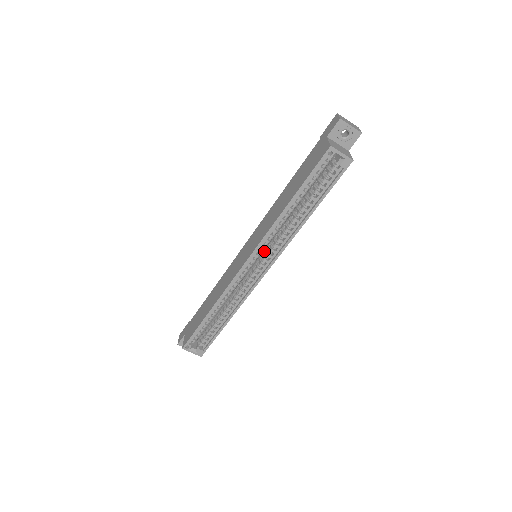
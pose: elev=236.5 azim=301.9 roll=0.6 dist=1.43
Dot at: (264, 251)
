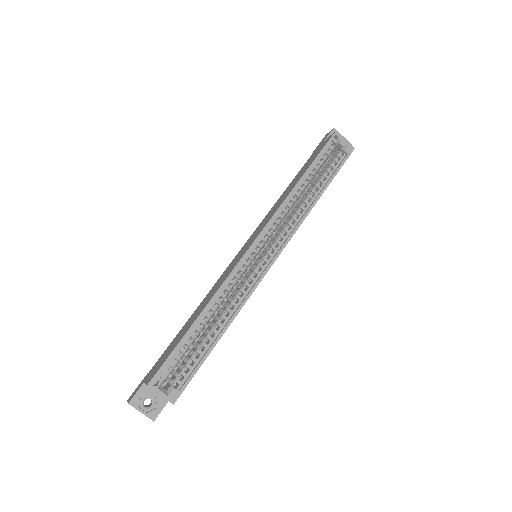
Dot at: (270, 241)
